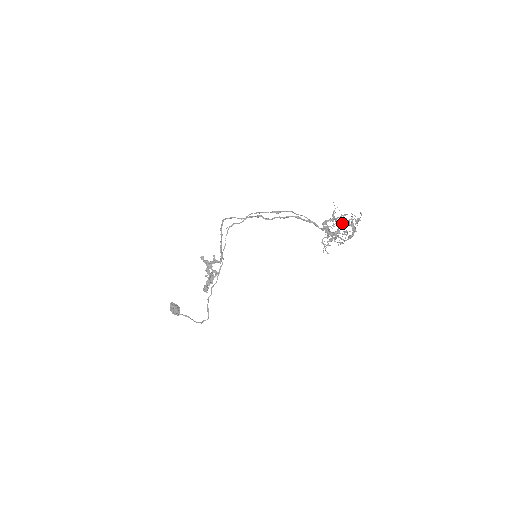
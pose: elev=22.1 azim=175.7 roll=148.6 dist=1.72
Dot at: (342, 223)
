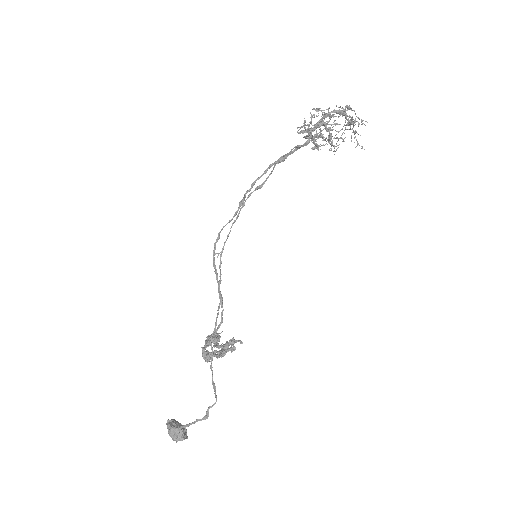
Dot at: occluded
